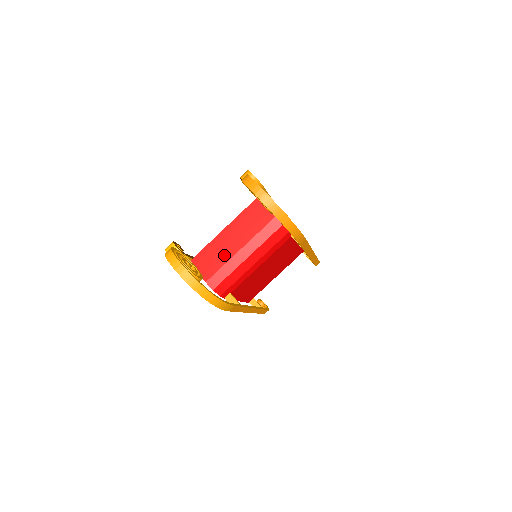
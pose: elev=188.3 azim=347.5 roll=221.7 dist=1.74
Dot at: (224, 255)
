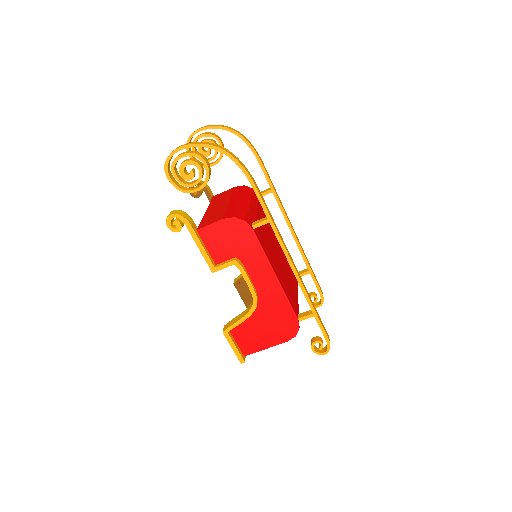
Dot at: (220, 210)
